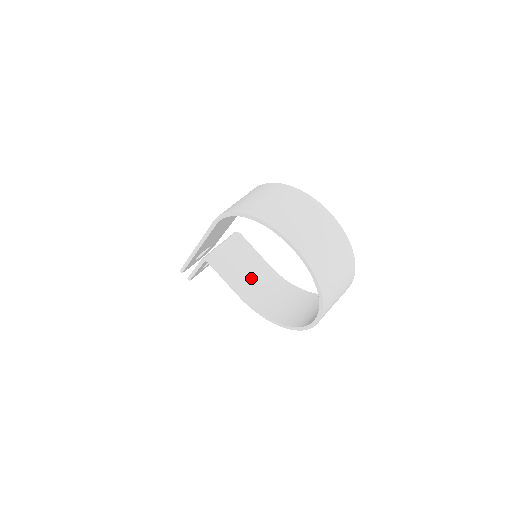
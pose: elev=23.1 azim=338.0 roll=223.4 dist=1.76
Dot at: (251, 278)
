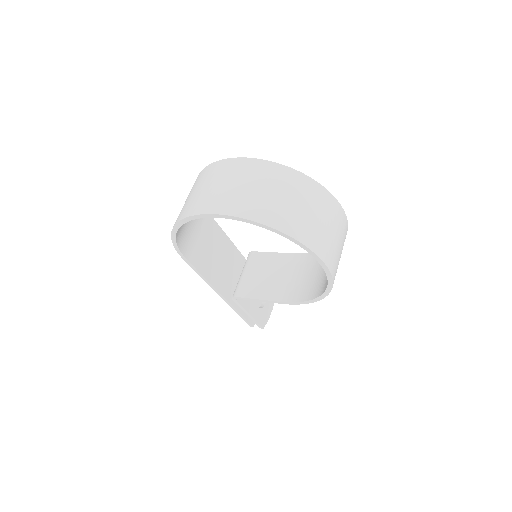
Dot at: (283, 279)
